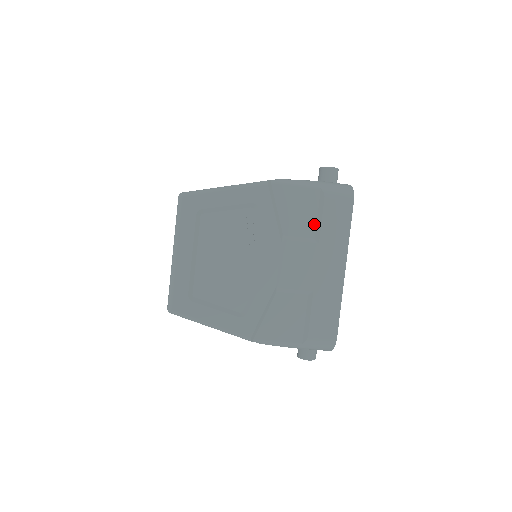
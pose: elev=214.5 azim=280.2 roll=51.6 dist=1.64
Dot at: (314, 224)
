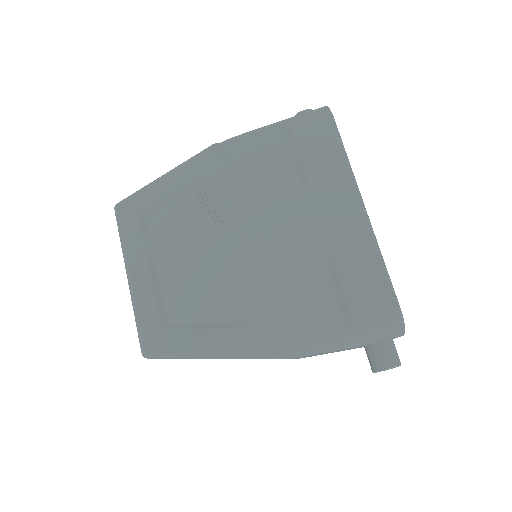
Dot at: (293, 168)
